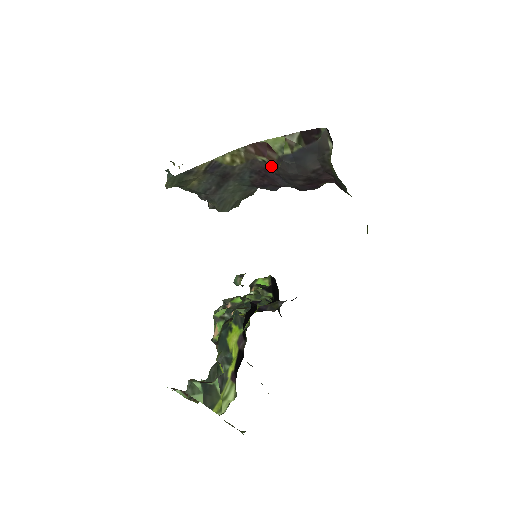
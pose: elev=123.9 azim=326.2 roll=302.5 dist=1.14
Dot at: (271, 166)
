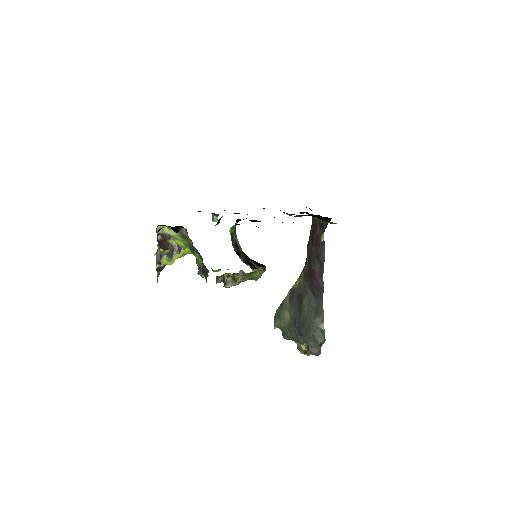
Dot at: (308, 262)
